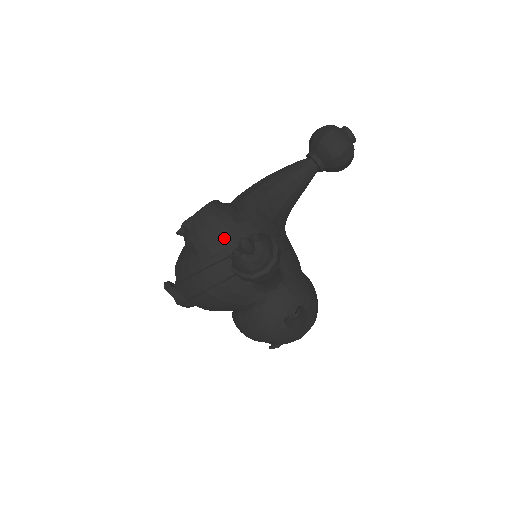
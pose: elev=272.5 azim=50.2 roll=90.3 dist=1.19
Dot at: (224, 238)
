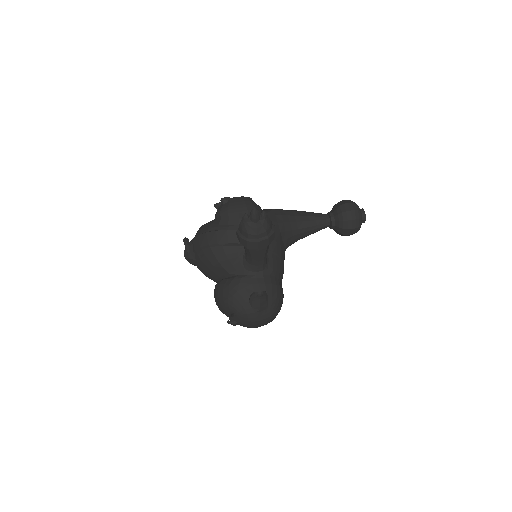
Dot at: occluded
